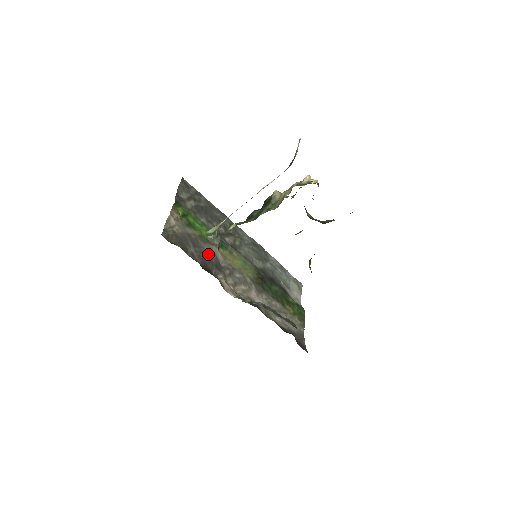
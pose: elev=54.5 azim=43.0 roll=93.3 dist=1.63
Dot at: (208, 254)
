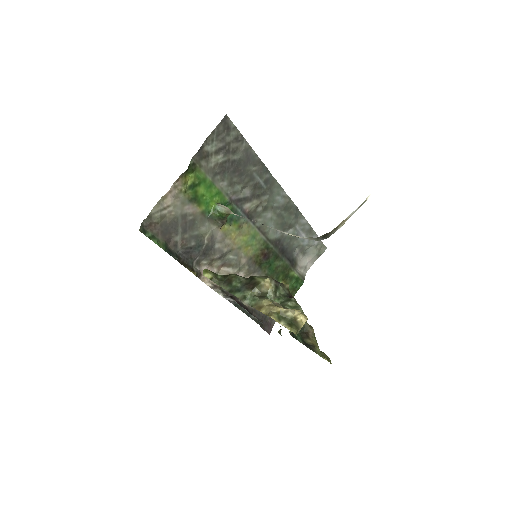
Dot at: (200, 238)
